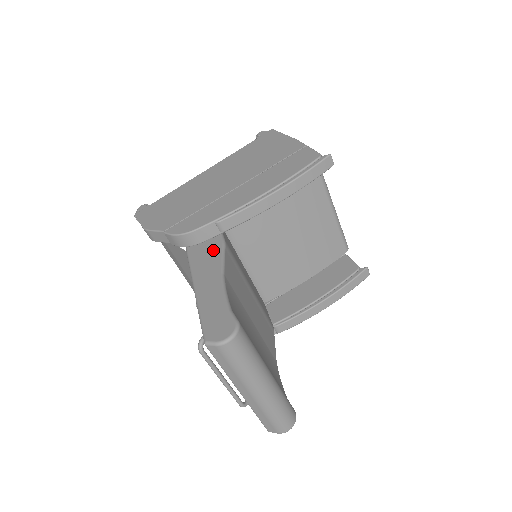
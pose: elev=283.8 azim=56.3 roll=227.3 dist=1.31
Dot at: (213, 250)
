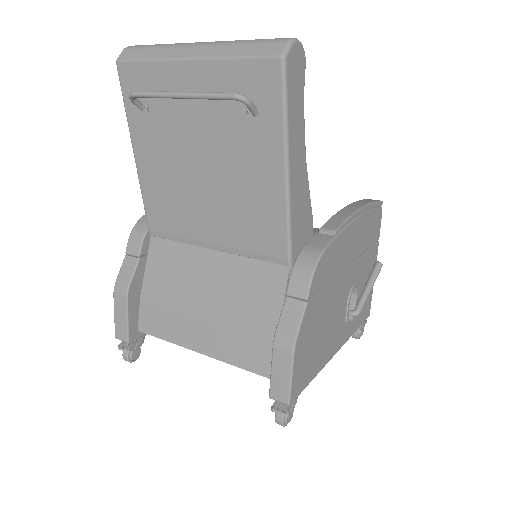
Dot at: occluded
